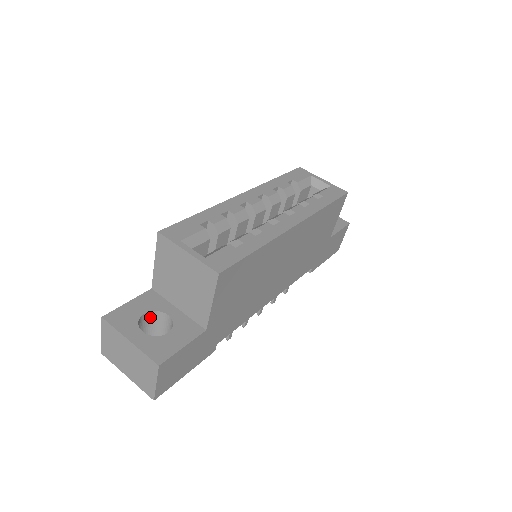
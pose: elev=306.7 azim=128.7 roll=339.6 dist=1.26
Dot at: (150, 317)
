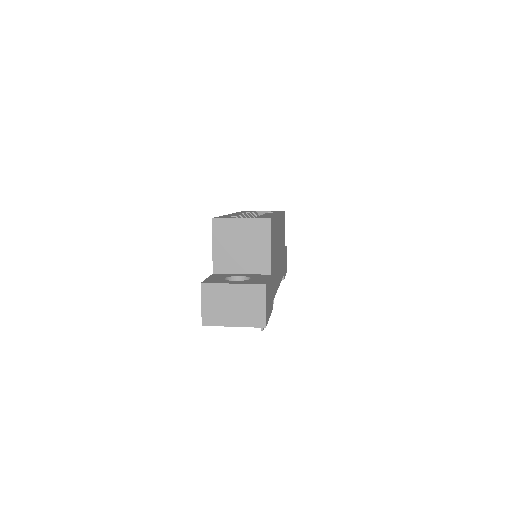
Dot at: occluded
